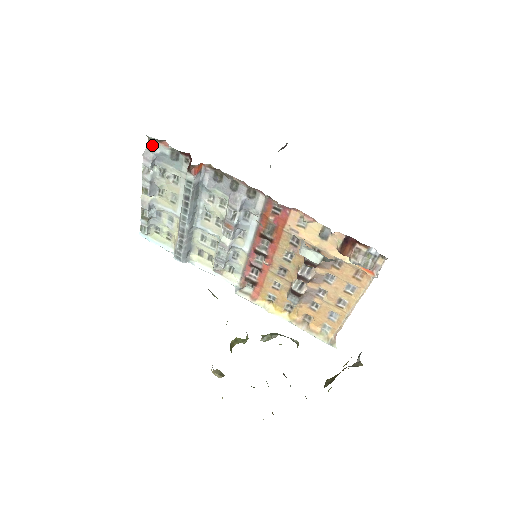
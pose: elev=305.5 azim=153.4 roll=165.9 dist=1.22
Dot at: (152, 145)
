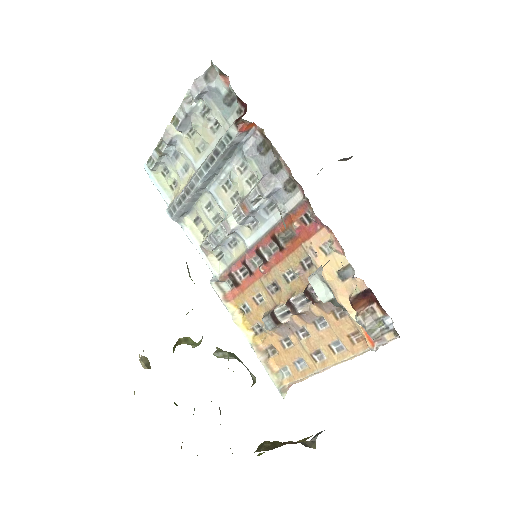
Dot at: (211, 74)
